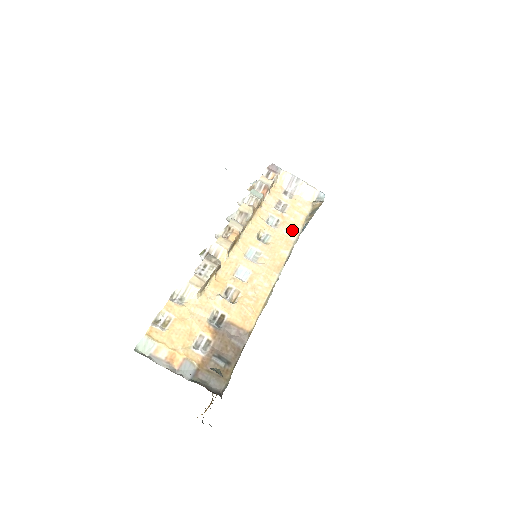
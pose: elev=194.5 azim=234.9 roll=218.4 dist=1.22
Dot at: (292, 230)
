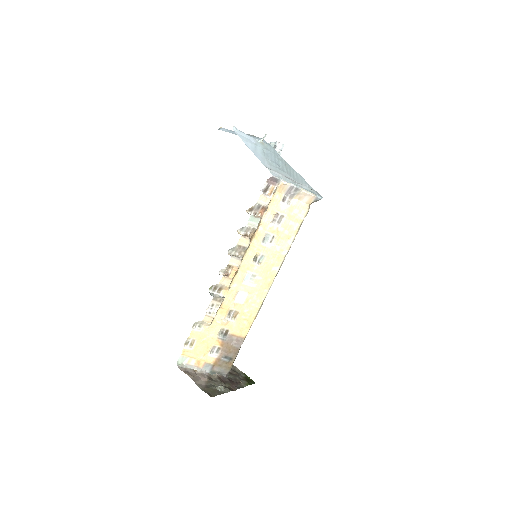
Dot at: (285, 244)
